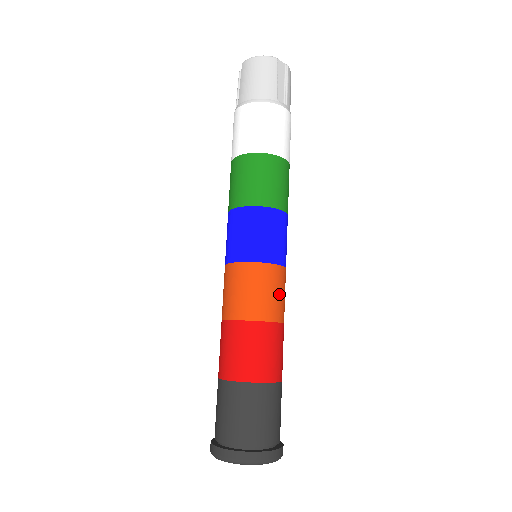
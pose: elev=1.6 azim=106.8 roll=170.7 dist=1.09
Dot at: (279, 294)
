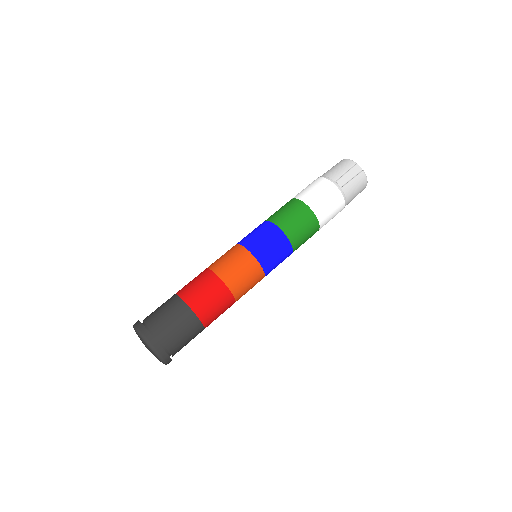
Dot at: (240, 271)
